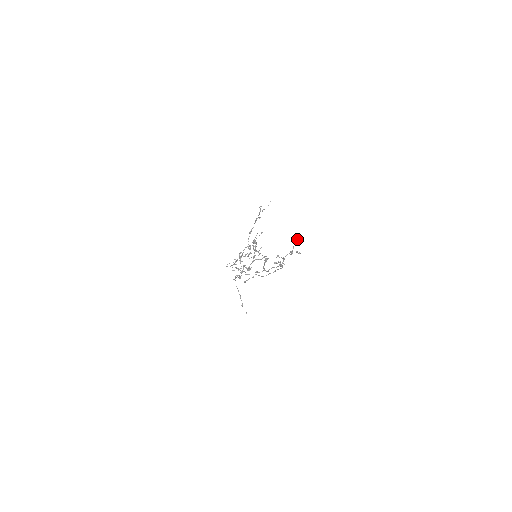
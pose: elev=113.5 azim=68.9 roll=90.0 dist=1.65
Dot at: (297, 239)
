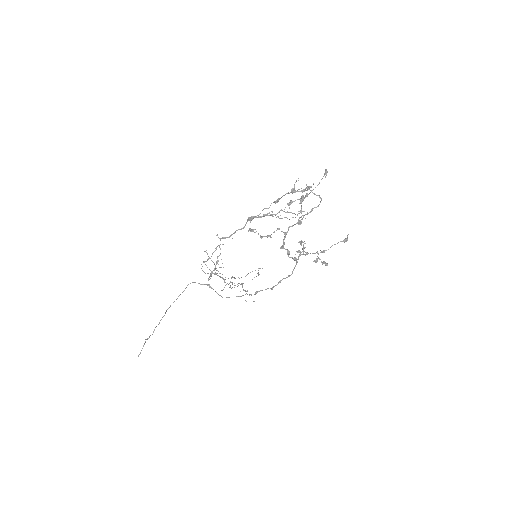
Dot at: occluded
